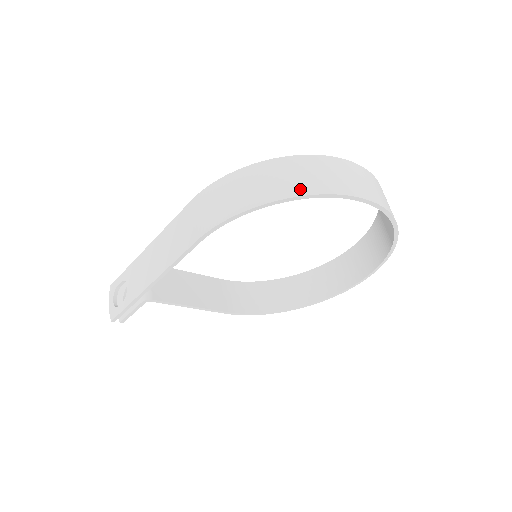
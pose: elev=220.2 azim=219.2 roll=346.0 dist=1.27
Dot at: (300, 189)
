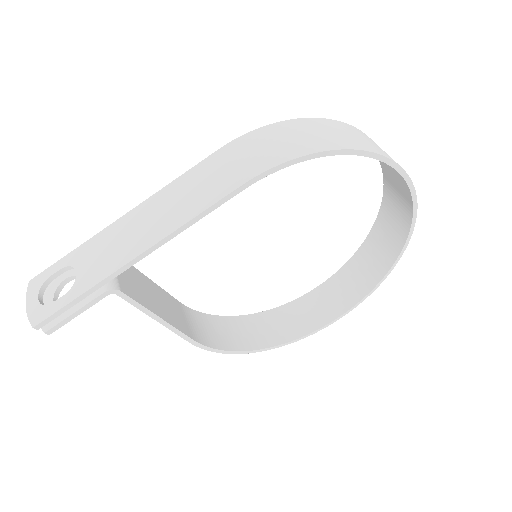
Dot at: (367, 147)
